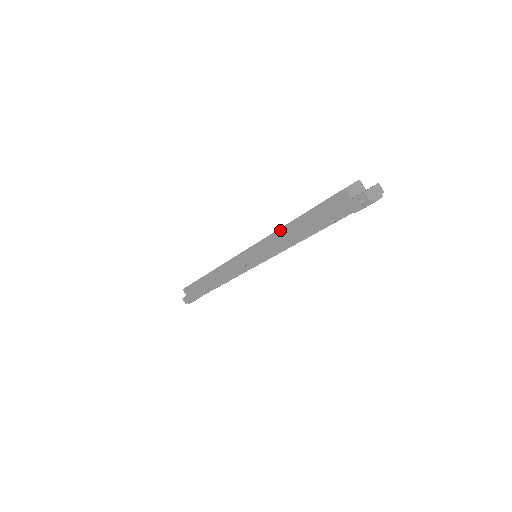
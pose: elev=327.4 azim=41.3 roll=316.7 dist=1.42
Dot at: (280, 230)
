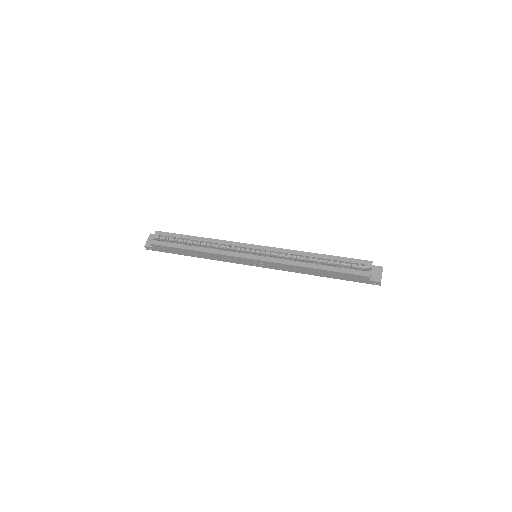
Dot at: (300, 267)
